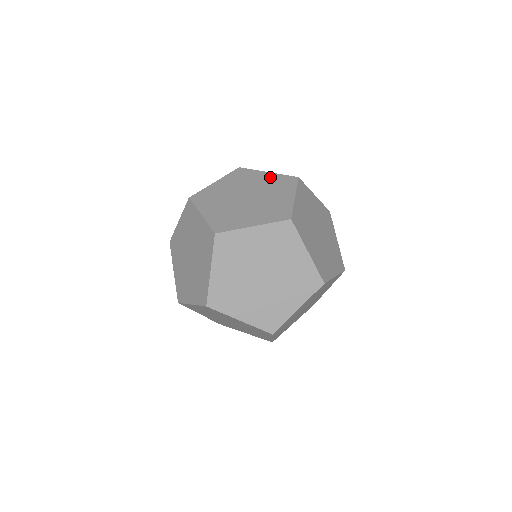
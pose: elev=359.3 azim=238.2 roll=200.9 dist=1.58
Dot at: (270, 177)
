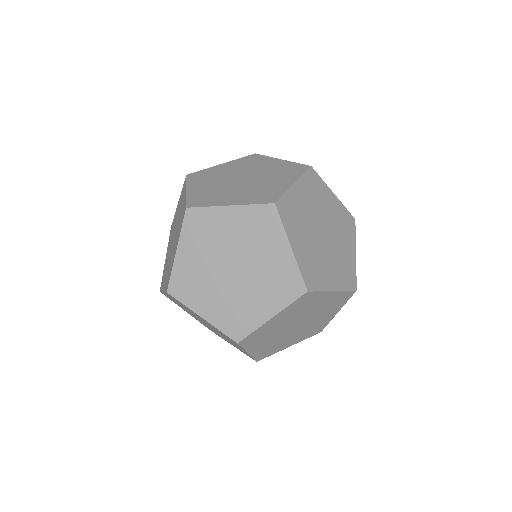
Dot at: occluded
